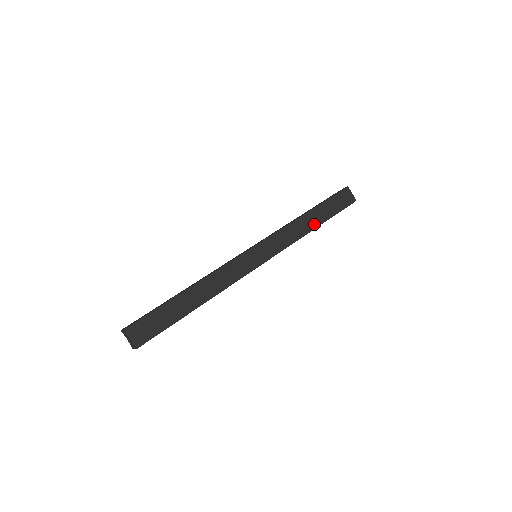
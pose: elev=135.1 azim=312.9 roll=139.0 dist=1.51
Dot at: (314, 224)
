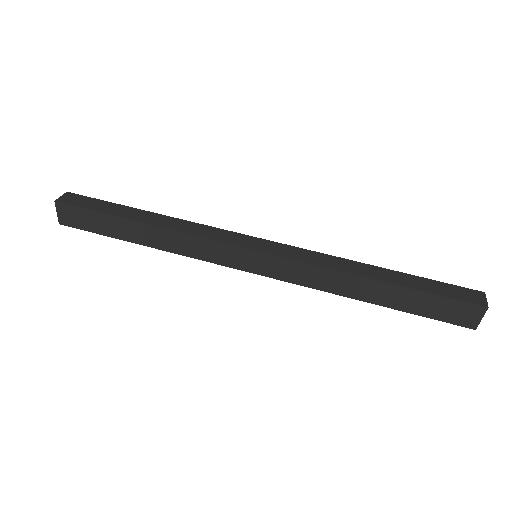
Dot at: (368, 297)
